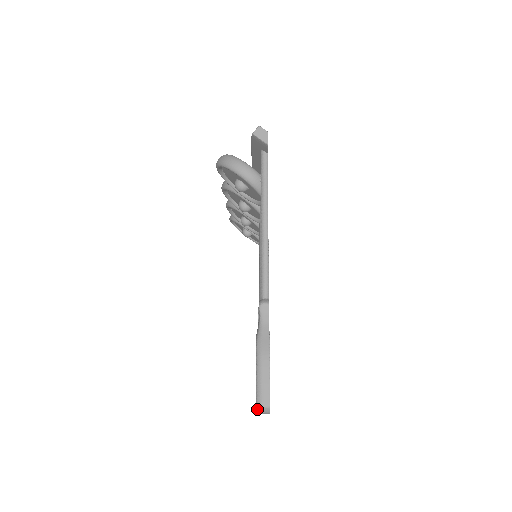
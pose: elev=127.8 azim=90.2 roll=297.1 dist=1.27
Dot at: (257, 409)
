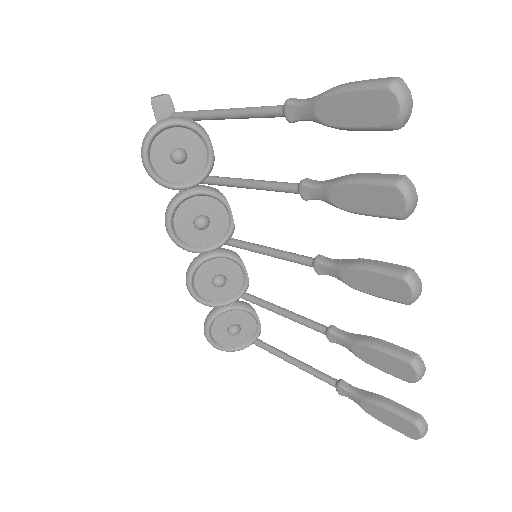
Dot at: (396, 93)
